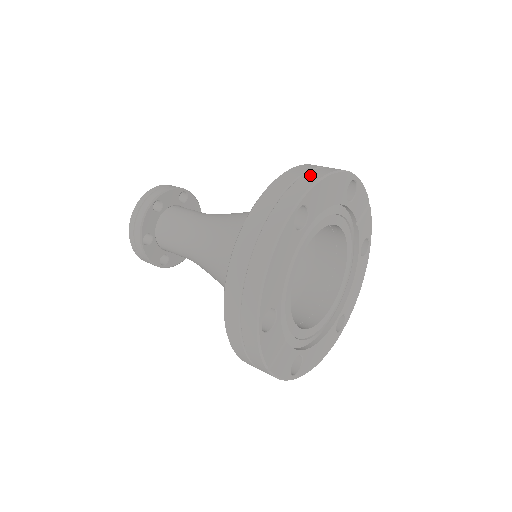
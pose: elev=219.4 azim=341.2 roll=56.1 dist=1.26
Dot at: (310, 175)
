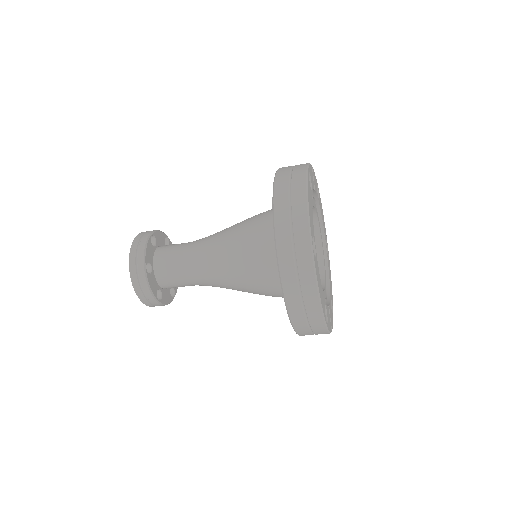
Dot at: (297, 209)
